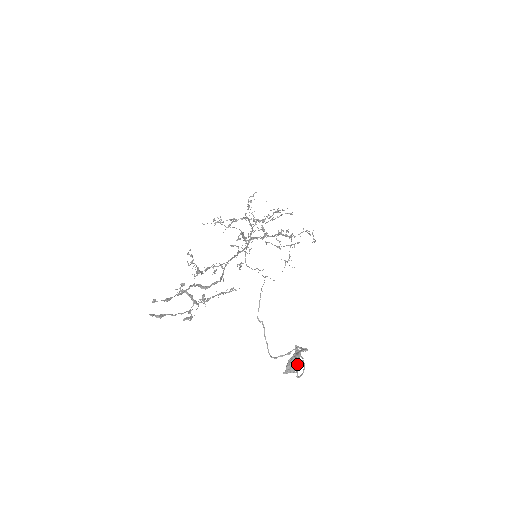
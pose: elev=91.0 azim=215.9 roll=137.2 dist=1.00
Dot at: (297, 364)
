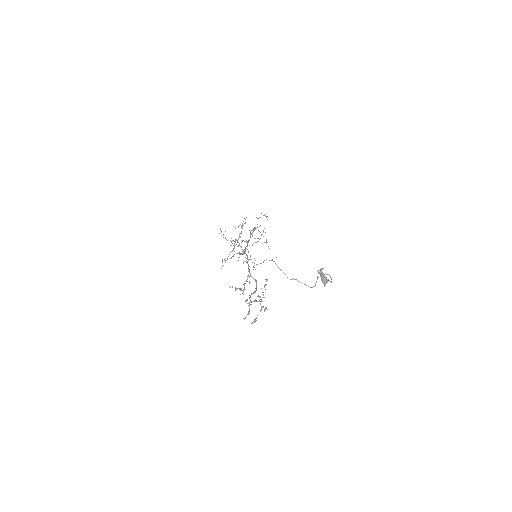
Dot at: (326, 277)
